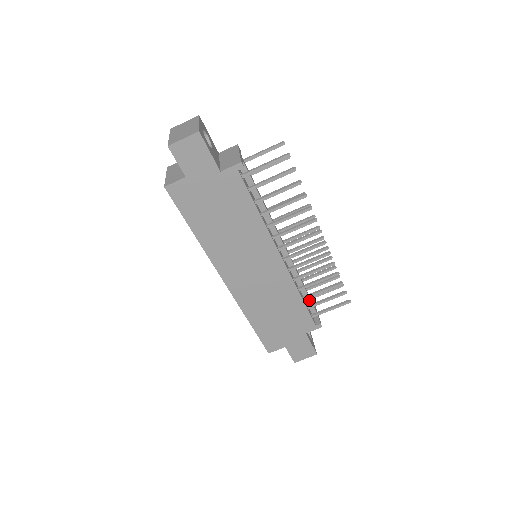
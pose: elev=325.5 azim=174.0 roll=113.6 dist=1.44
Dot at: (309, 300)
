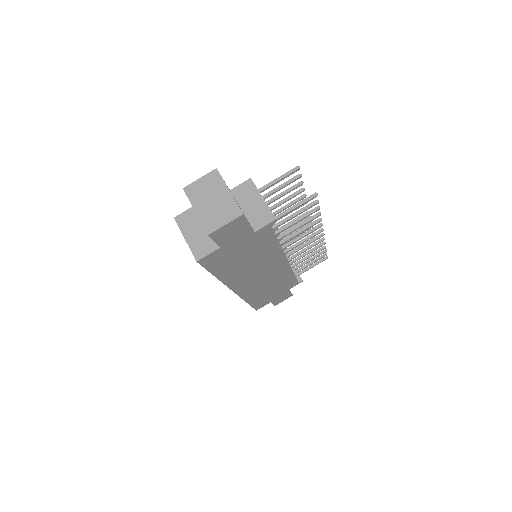
Dot at: occluded
